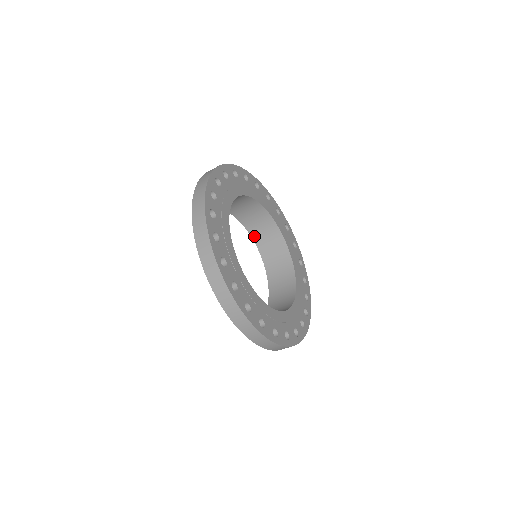
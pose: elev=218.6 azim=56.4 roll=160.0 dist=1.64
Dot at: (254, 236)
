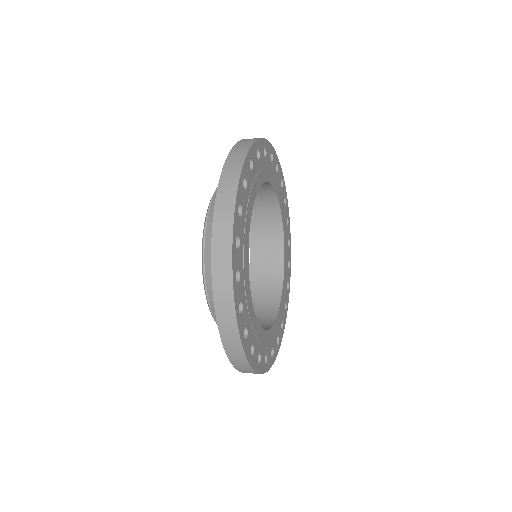
Dot at: occluded
